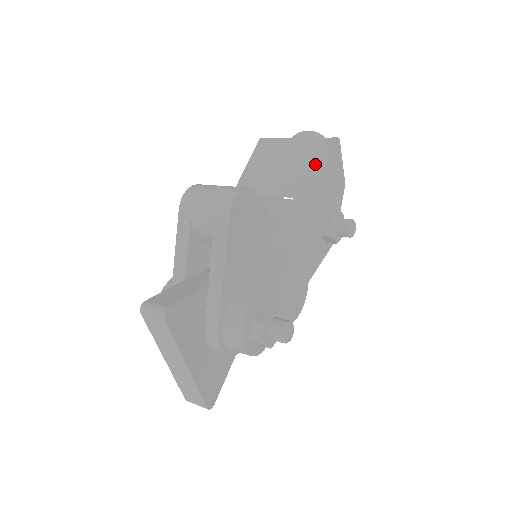
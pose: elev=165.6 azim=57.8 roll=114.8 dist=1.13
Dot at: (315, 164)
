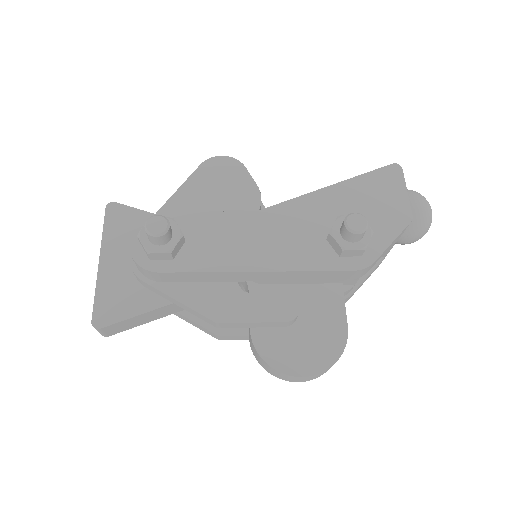
Dot at: occluded
